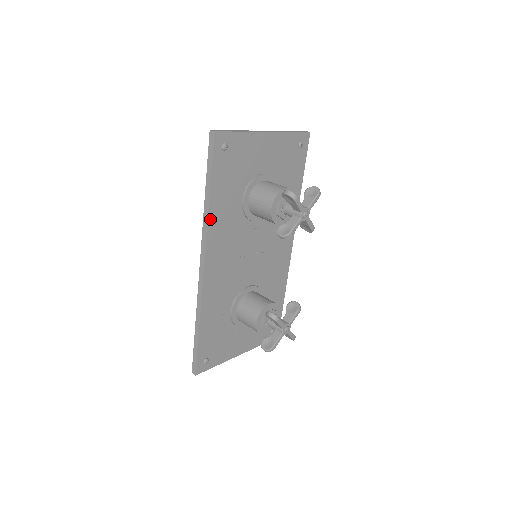
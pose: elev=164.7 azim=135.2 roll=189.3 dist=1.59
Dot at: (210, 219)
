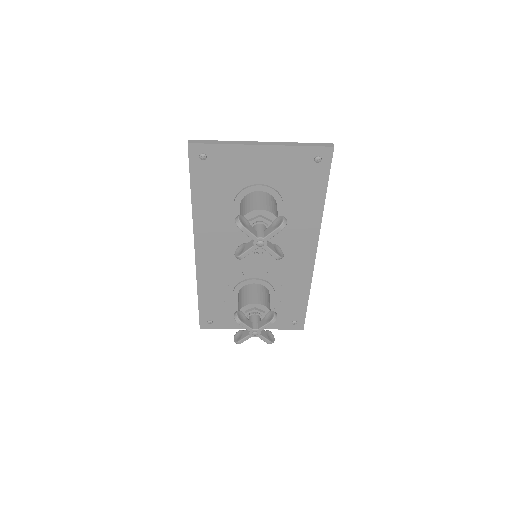
Dot at: (195, 216)
